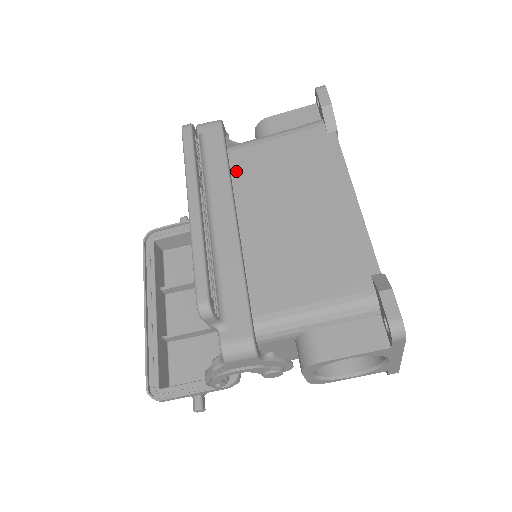
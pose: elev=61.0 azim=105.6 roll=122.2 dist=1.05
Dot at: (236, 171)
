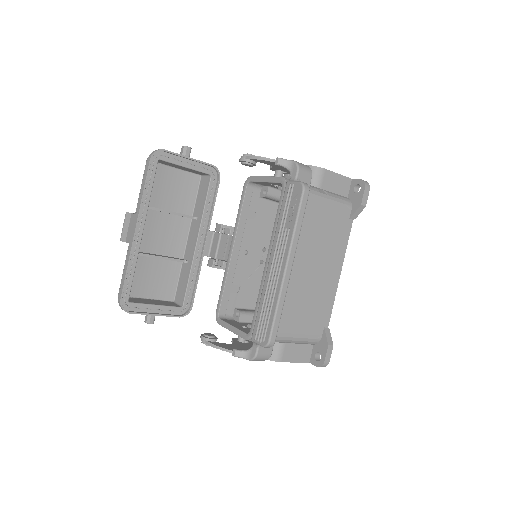
Dot at: occluded
